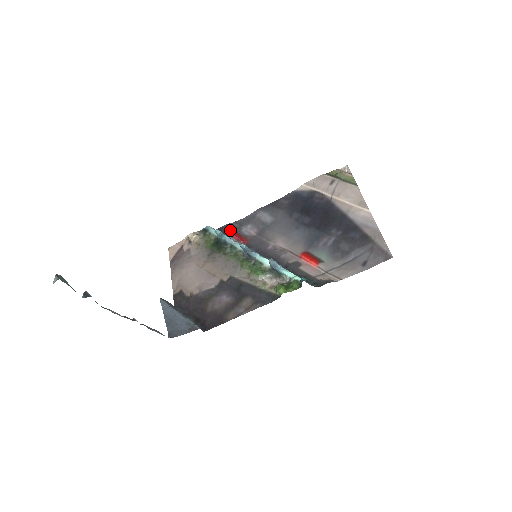
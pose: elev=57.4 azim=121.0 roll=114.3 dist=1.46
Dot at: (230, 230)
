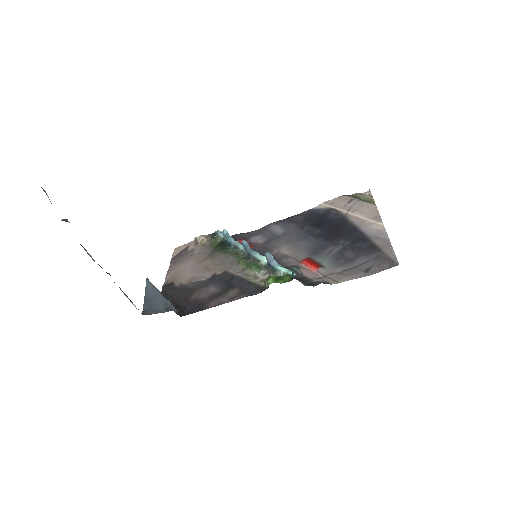
Dot at: (239, 238)
